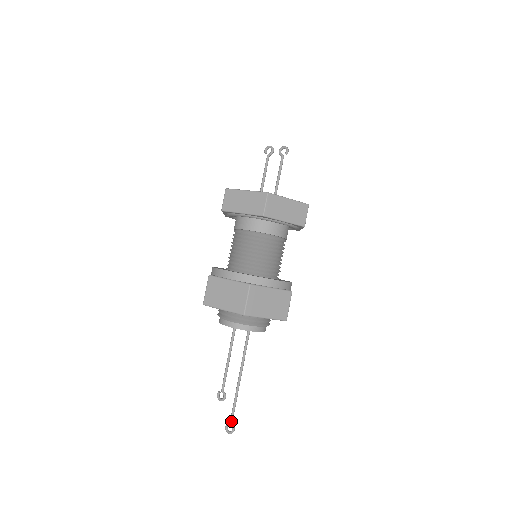
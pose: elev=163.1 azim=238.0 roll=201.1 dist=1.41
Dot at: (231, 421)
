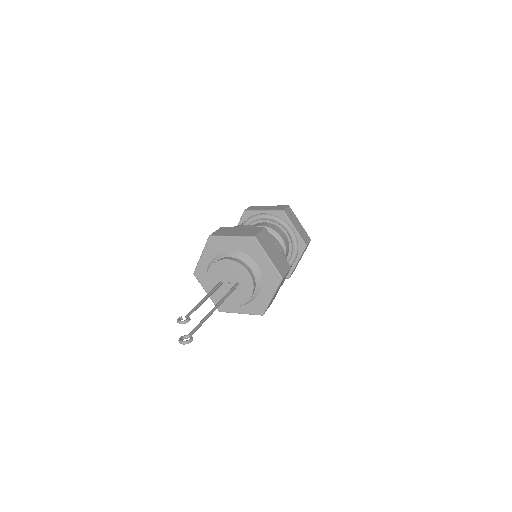
Dot at: (191, 333)
